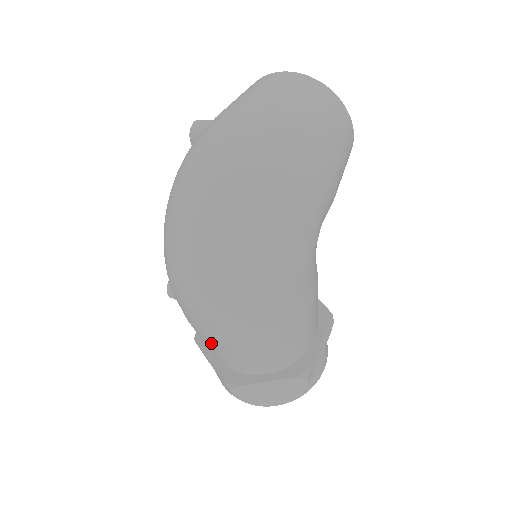
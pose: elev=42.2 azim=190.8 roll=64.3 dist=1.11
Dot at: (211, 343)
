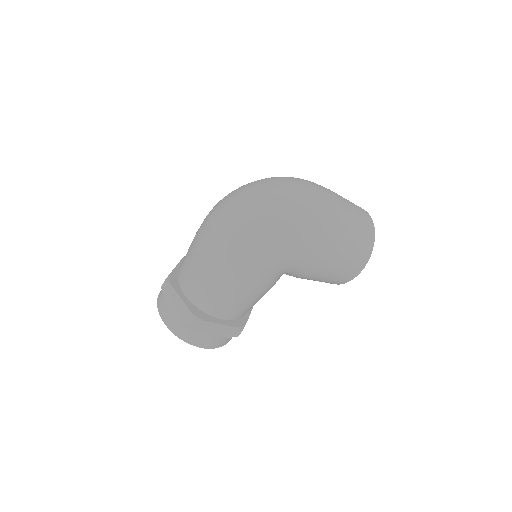
Dot at: (192, 246)
